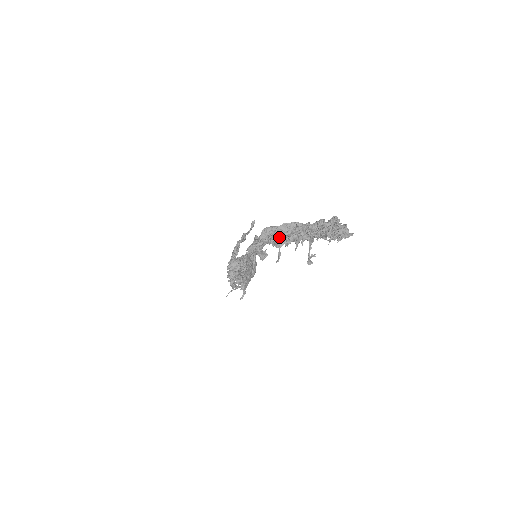
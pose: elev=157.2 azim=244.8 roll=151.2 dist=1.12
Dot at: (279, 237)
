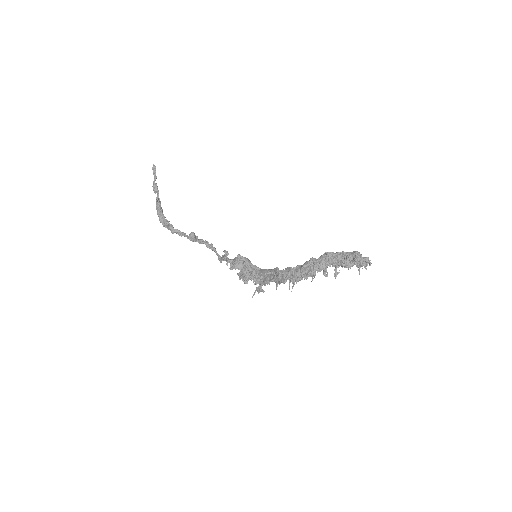
Dot at: (317, 270)
